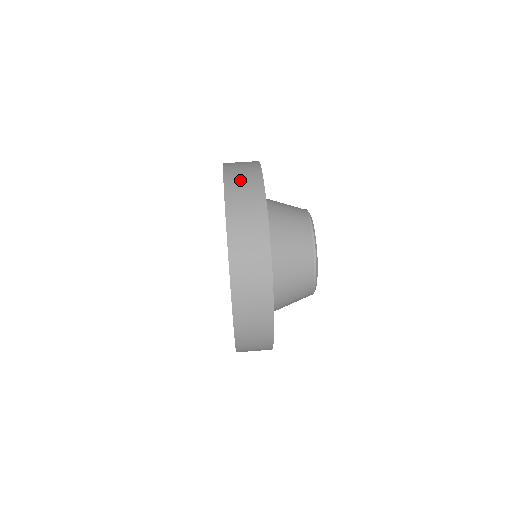
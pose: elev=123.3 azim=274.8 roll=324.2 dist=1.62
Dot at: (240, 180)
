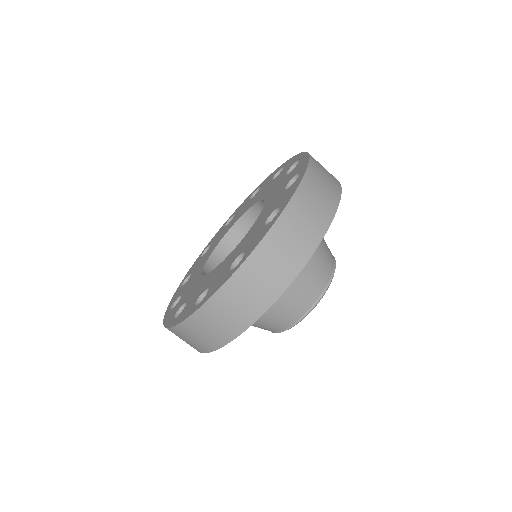
Dot at: (282, 248)
